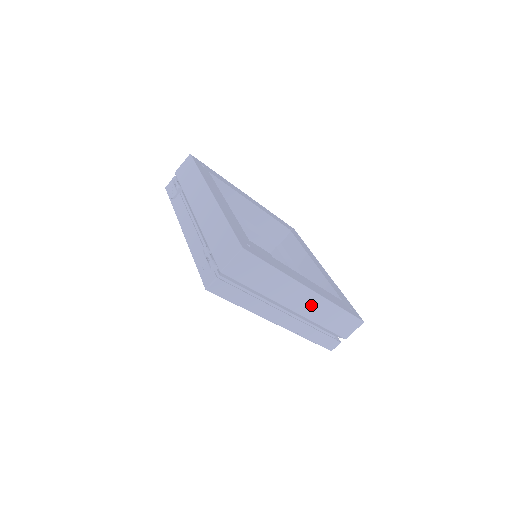
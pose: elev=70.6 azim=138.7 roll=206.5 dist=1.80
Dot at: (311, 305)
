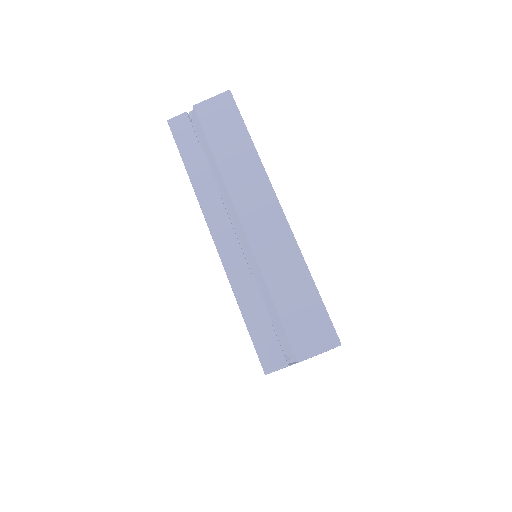
Dot at: (270, 234)
